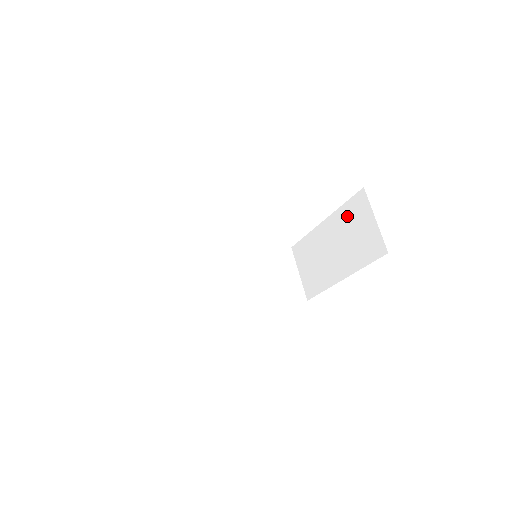
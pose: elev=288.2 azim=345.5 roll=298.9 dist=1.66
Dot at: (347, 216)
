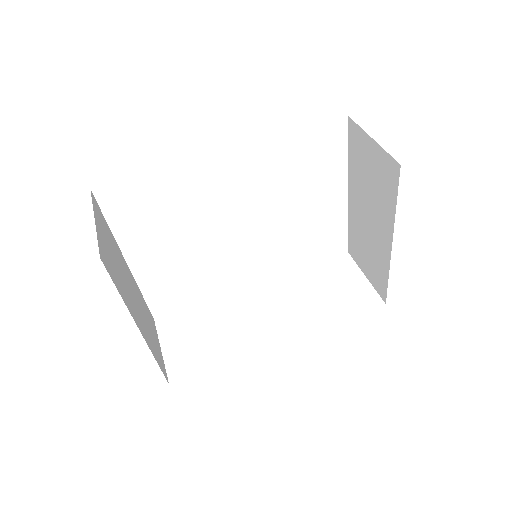
Dot at: (356, 165)
